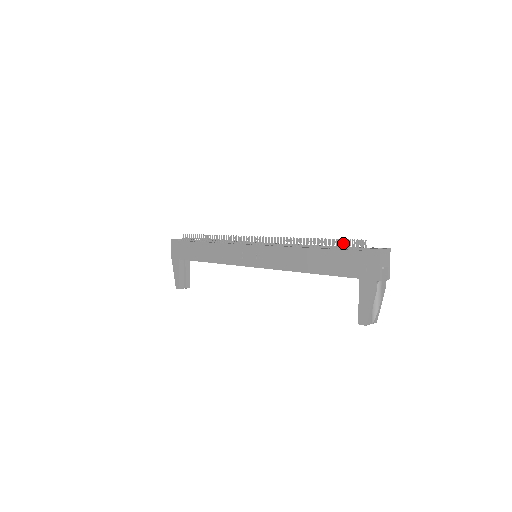
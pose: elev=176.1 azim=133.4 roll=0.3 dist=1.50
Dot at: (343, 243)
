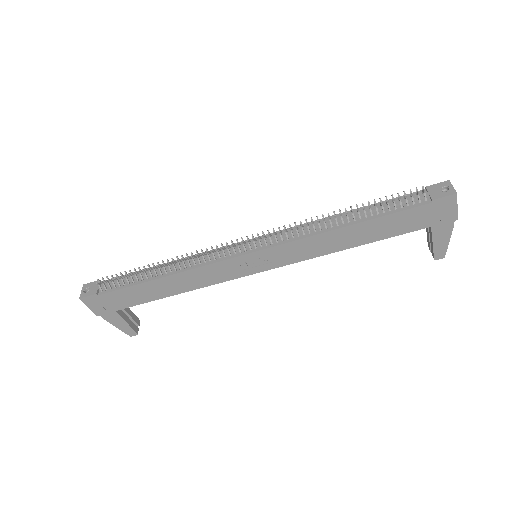
Dot at: (392, 200)
